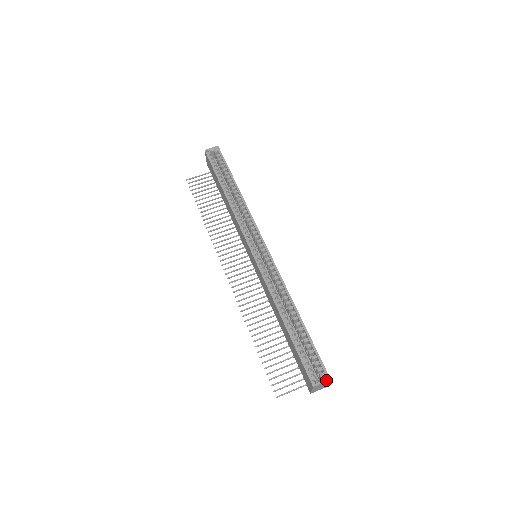
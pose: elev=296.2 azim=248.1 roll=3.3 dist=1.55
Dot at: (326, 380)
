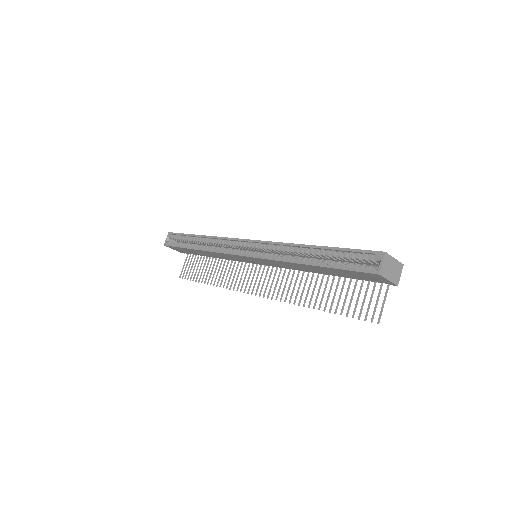
Dot at: (382, 257)
